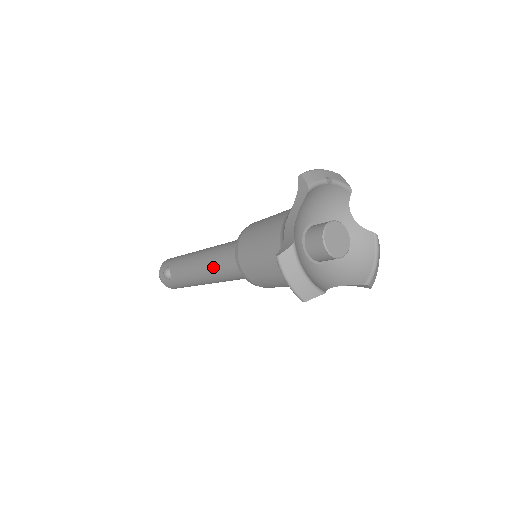
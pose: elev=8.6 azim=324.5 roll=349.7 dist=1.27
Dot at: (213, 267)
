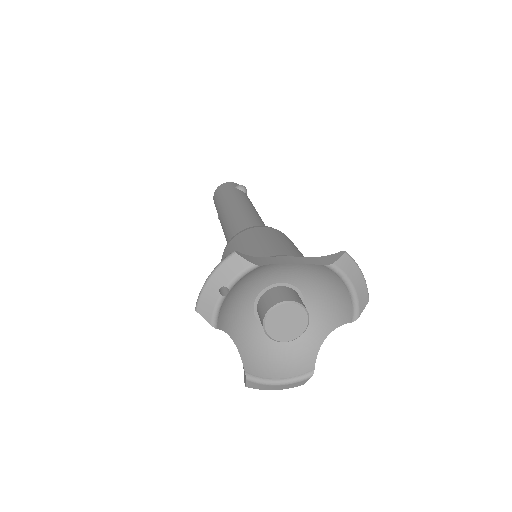
Dot at: occluded
